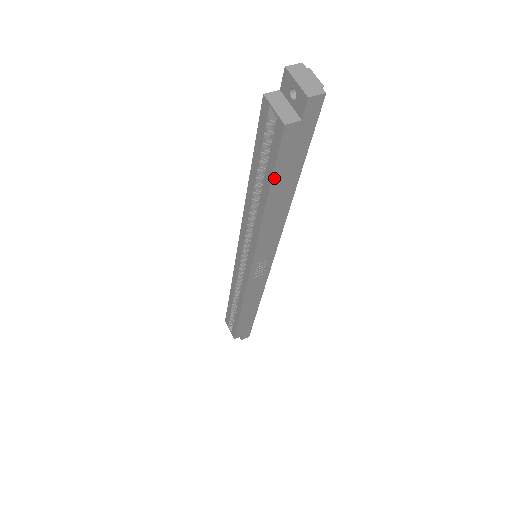
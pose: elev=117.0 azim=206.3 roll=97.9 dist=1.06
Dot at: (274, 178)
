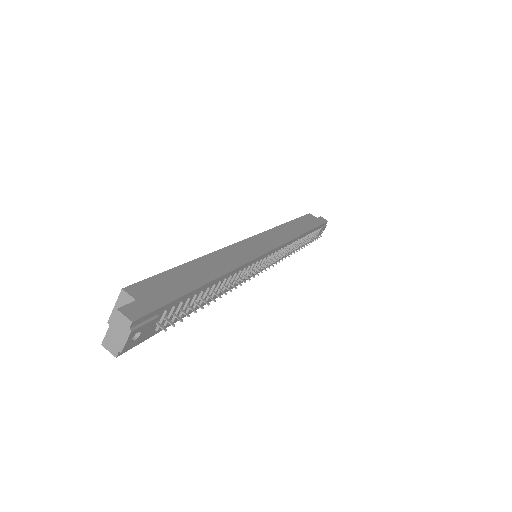
Dot at: occluded
